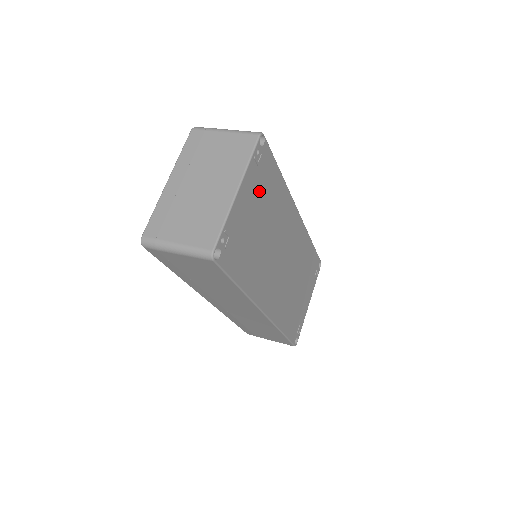
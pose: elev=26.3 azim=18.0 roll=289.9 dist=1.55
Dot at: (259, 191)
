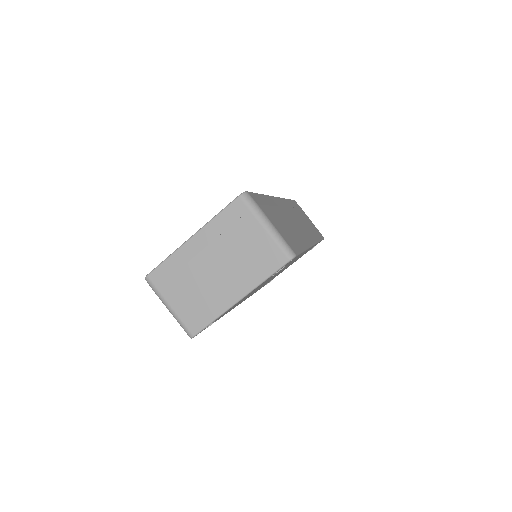
Dot at: occluded
